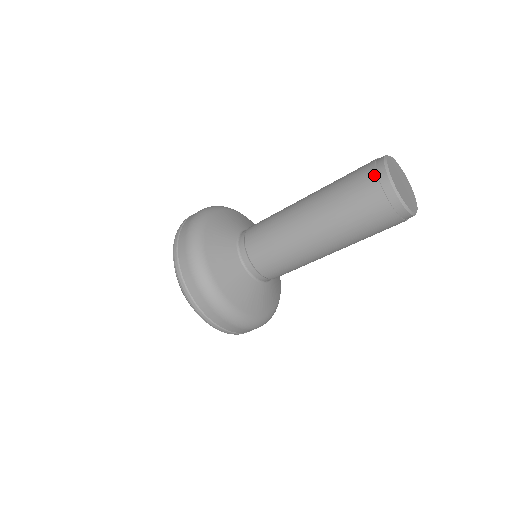
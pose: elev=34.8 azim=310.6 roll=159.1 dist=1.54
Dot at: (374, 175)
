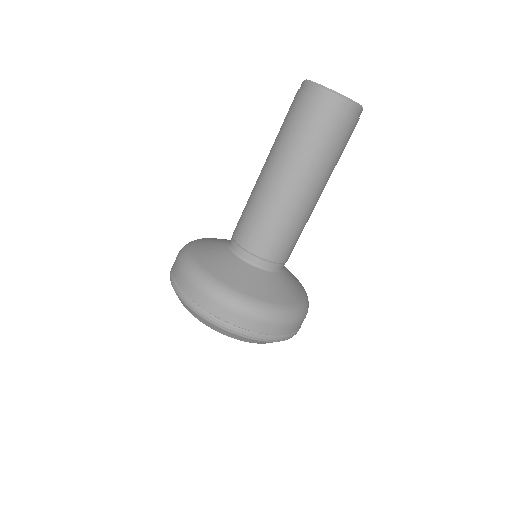
Dot at: (304, 94)
